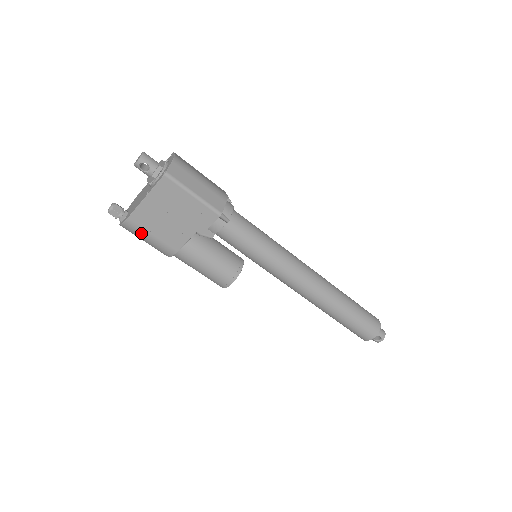
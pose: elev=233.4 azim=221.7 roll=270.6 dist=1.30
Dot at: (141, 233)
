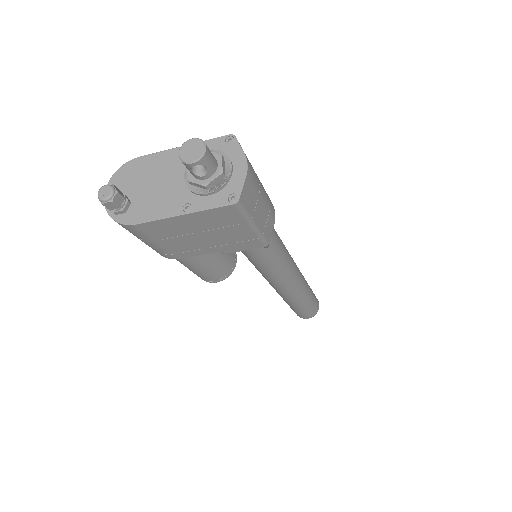
Dot at: (143, 237)
